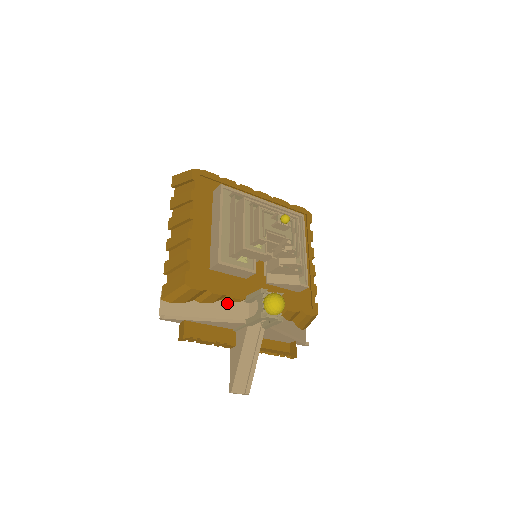
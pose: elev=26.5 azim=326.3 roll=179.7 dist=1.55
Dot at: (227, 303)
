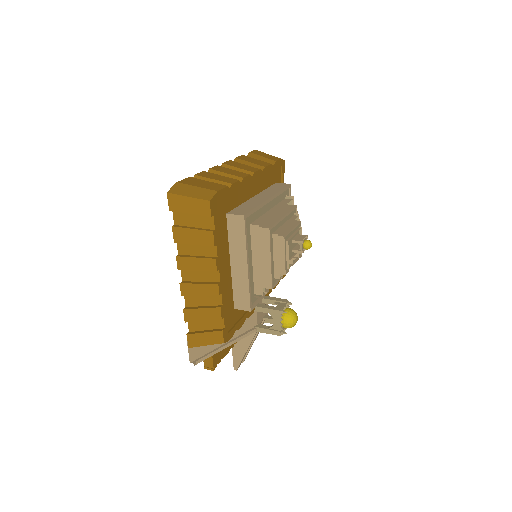
Dot at: occluded
